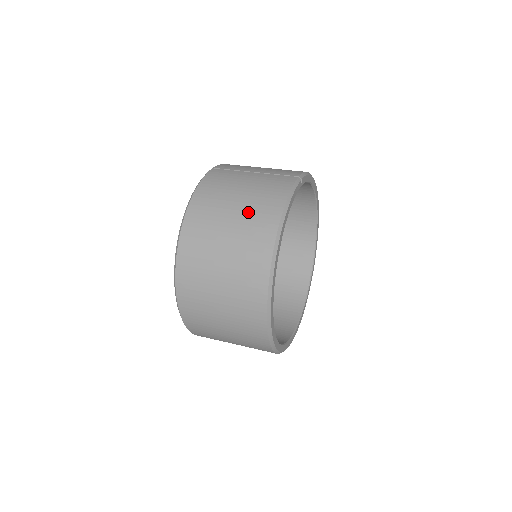
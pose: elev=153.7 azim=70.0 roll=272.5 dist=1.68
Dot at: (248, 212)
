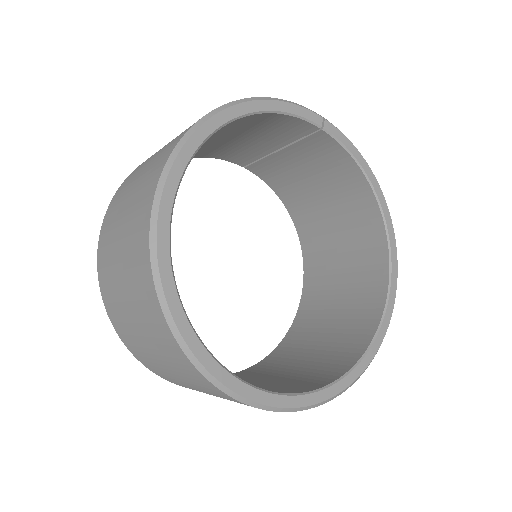
Dot at: occluded
